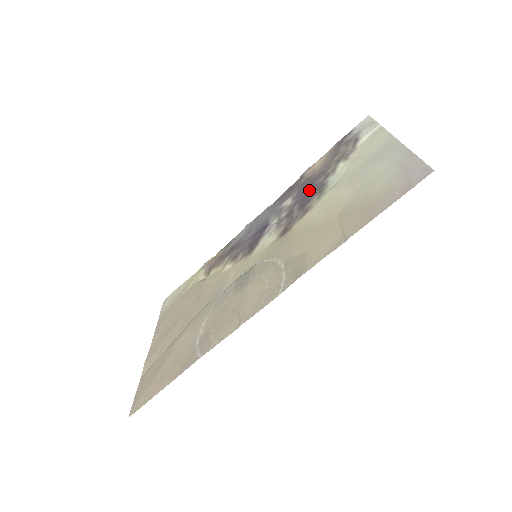
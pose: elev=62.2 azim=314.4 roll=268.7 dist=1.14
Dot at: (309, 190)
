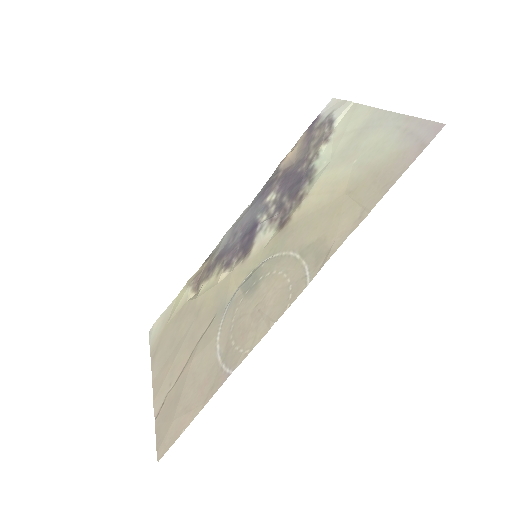
Dot at: (294, 179)
